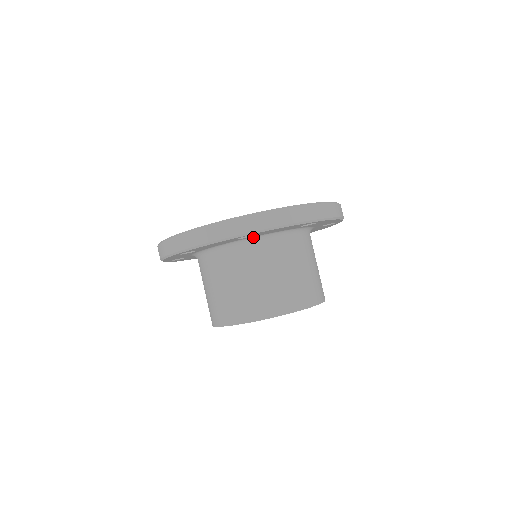
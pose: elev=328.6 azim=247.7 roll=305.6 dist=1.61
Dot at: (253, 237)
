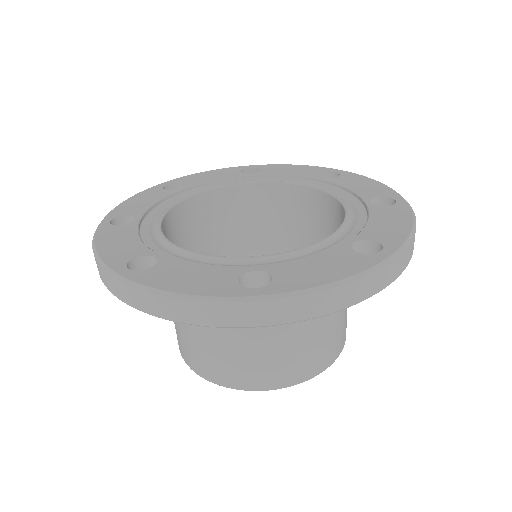
Dot at: occluded
